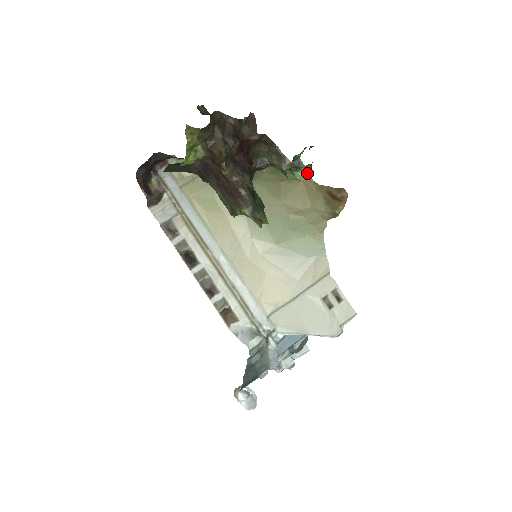
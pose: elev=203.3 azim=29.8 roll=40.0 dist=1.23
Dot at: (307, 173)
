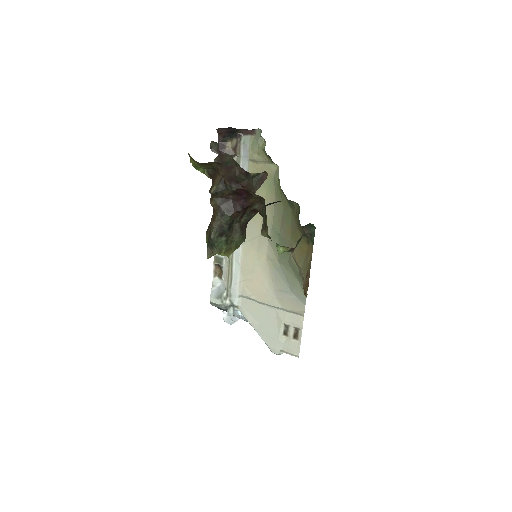
Dot at: (284, 251)
